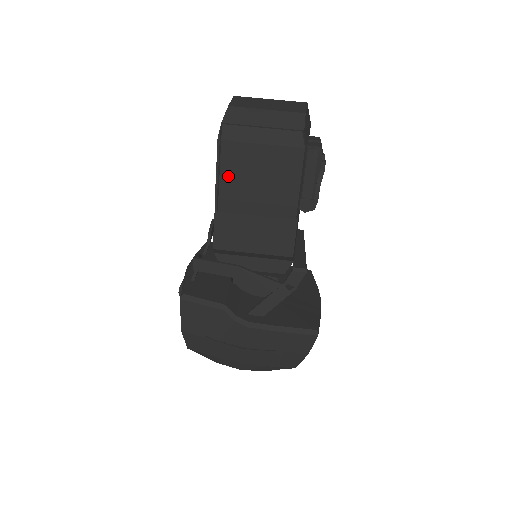
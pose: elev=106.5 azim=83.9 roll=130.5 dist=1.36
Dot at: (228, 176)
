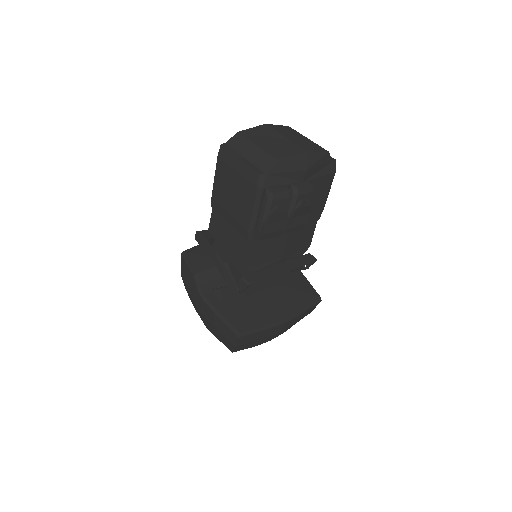
Dot at: (218, 184)
